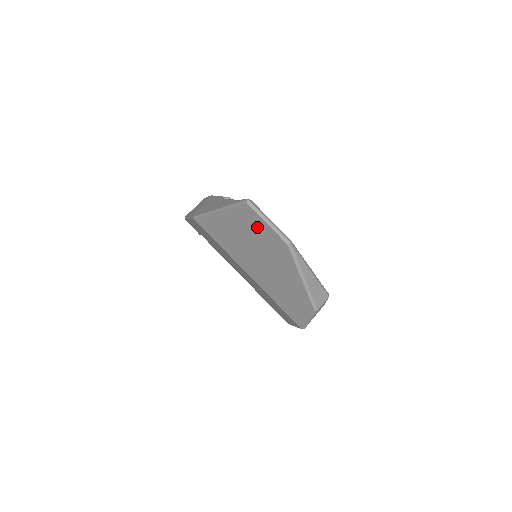
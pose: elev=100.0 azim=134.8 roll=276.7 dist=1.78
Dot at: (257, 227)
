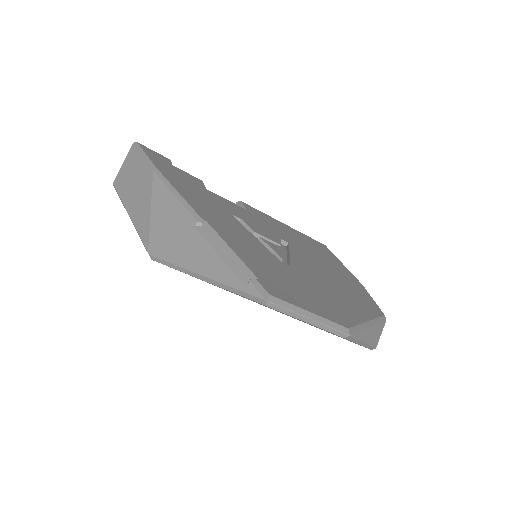
Dot at: occluded
